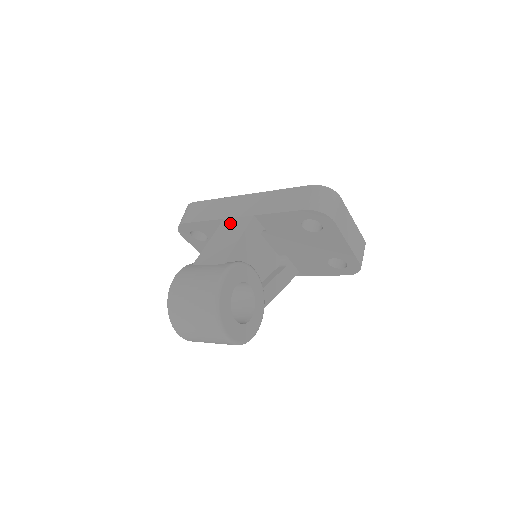
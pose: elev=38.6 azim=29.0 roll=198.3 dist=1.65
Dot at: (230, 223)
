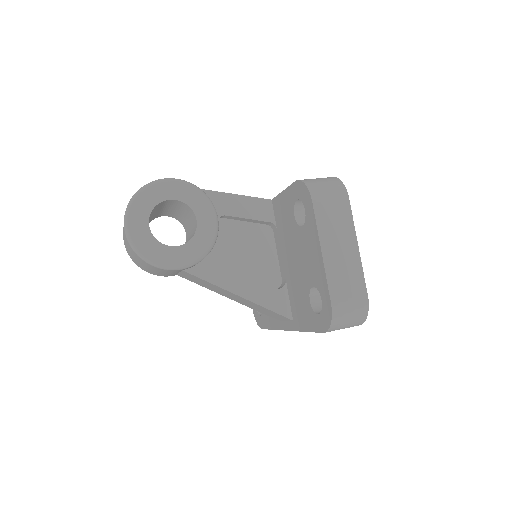
Dot at: occluded
